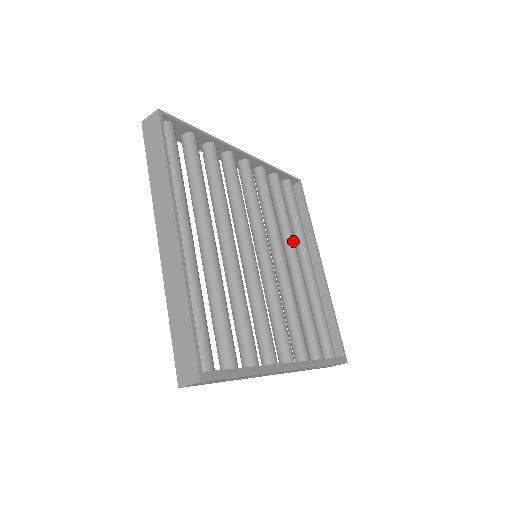
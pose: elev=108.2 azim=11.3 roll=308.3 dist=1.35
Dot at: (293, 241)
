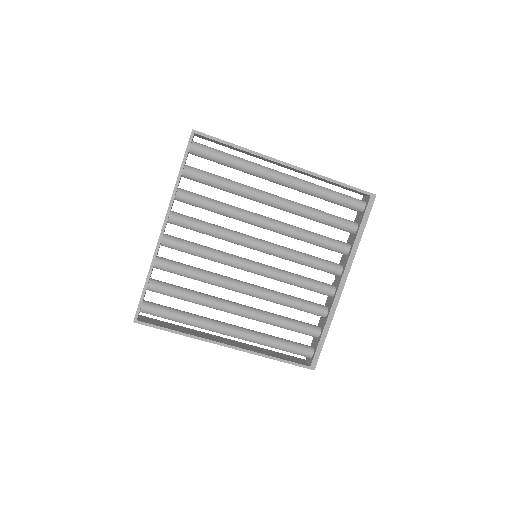
Dot at: (255, 196)
